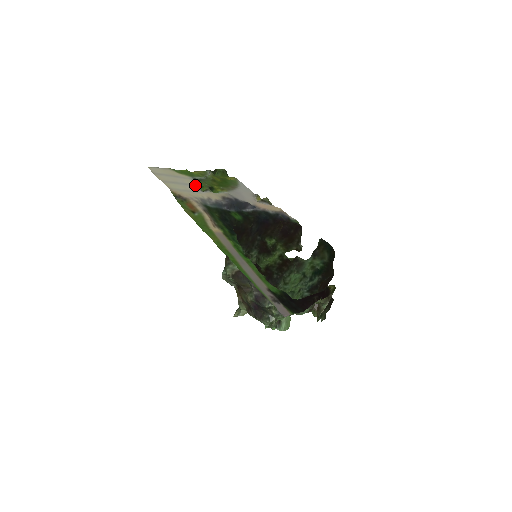
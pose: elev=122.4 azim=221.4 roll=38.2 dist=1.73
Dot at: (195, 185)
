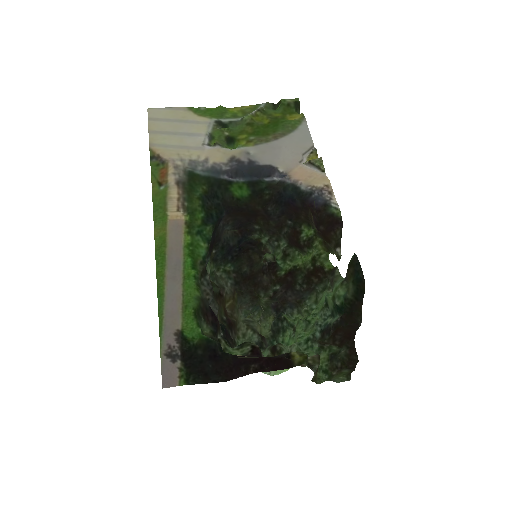
Dot at: (205, 135)
